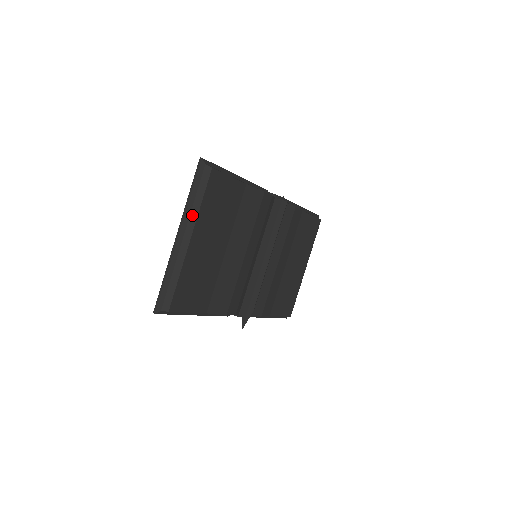
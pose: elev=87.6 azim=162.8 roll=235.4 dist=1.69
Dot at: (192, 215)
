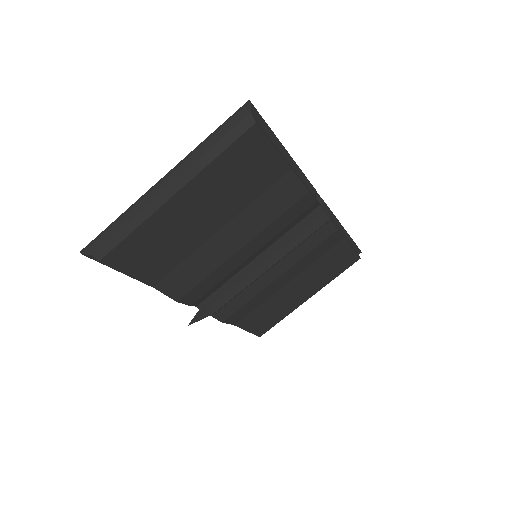
Dot at: (195, 166)
